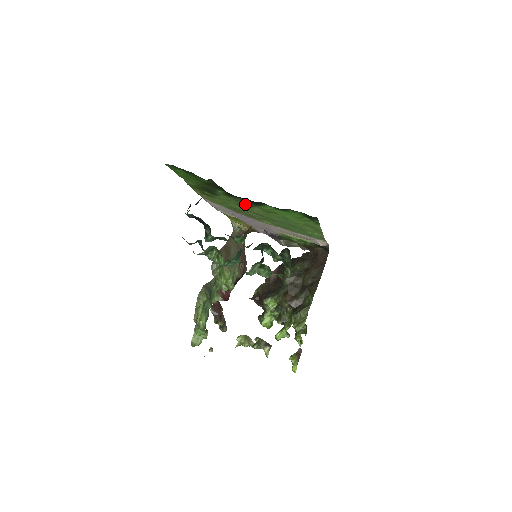
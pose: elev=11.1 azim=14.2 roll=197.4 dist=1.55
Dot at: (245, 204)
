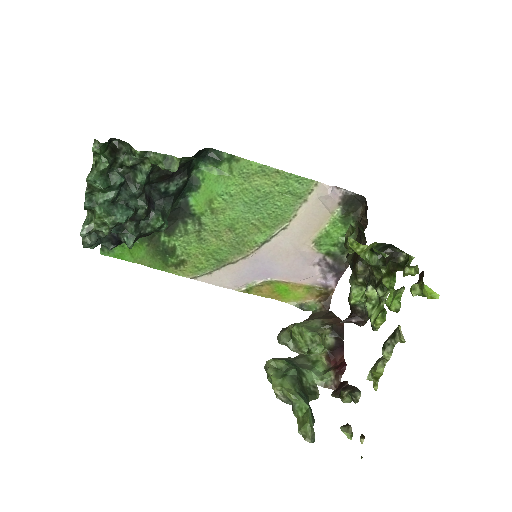
Dot at: (195, 229)
